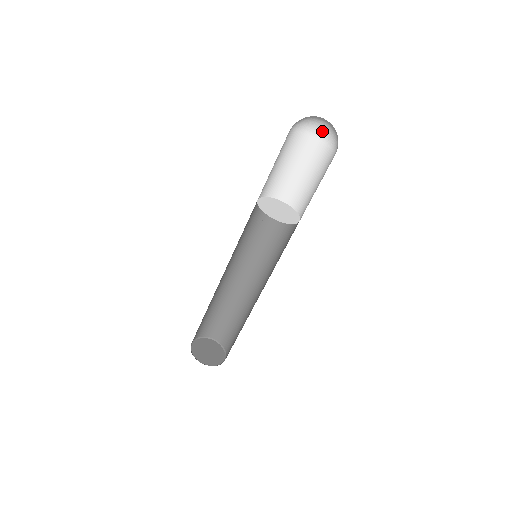
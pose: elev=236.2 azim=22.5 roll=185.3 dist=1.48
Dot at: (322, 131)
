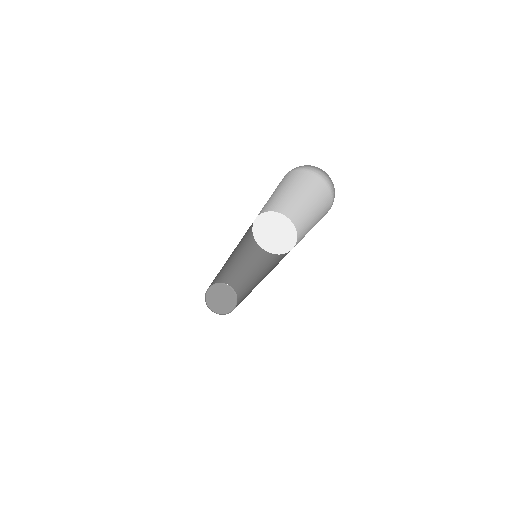
Dot at: (327, 176)
